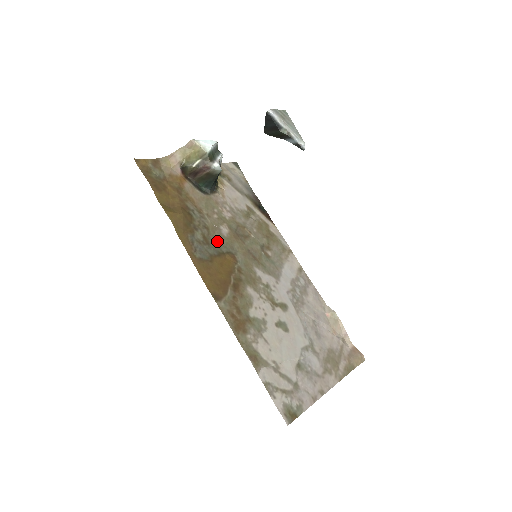
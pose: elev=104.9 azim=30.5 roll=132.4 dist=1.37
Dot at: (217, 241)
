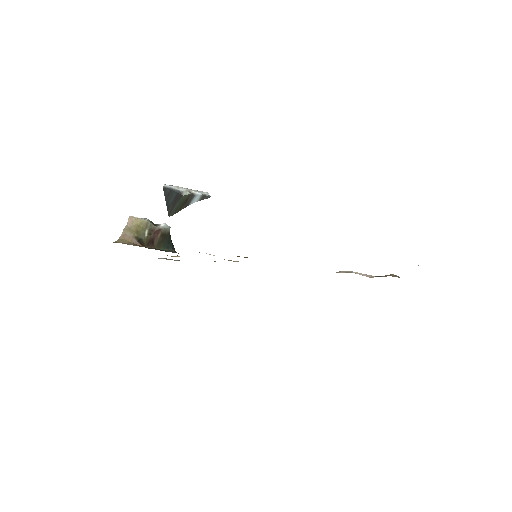
Dot at: occluded
